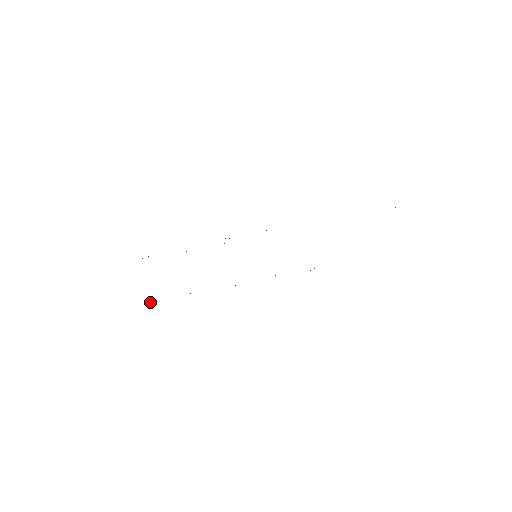
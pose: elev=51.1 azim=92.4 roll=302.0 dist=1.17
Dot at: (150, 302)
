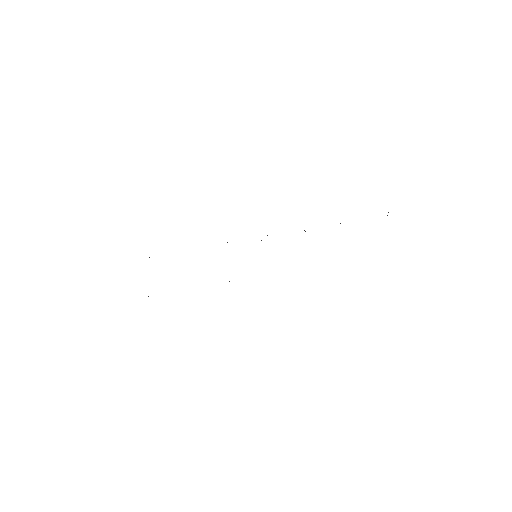
Dot at: occluded
